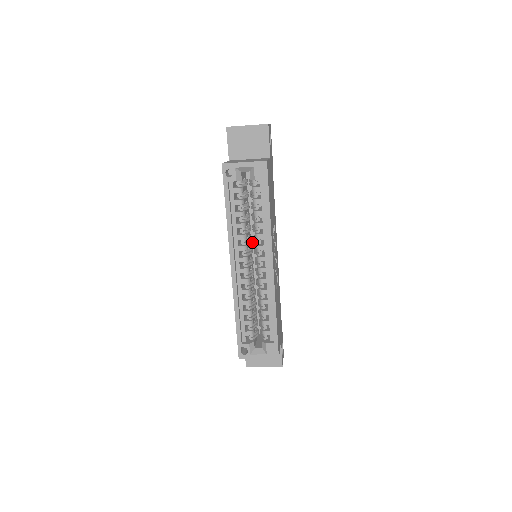
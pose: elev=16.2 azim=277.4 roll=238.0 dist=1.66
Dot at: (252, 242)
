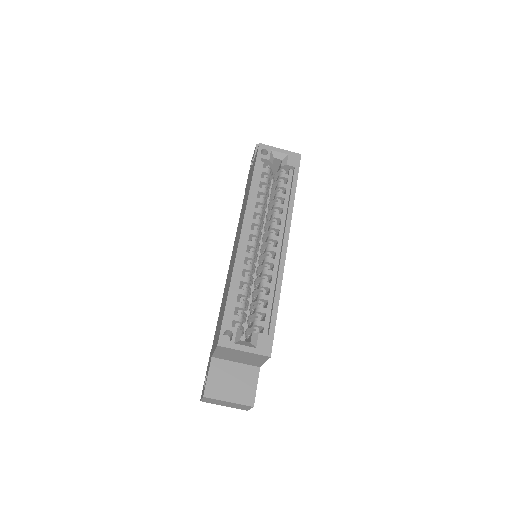
Dot at: occluded
